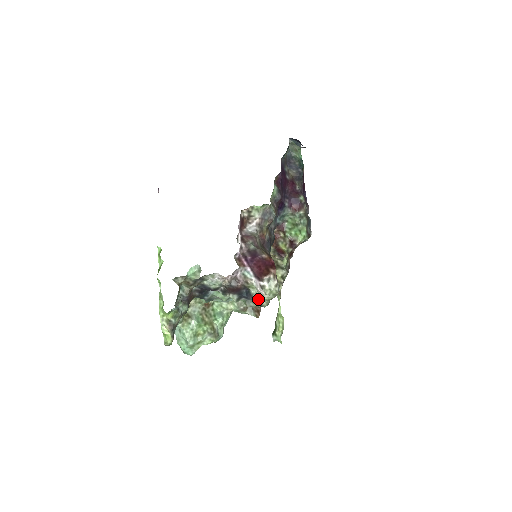
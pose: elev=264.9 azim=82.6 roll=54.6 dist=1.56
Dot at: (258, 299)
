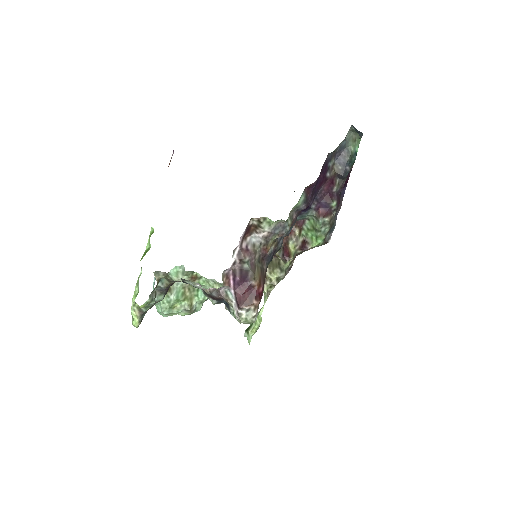
Dot at: (234, 316)
